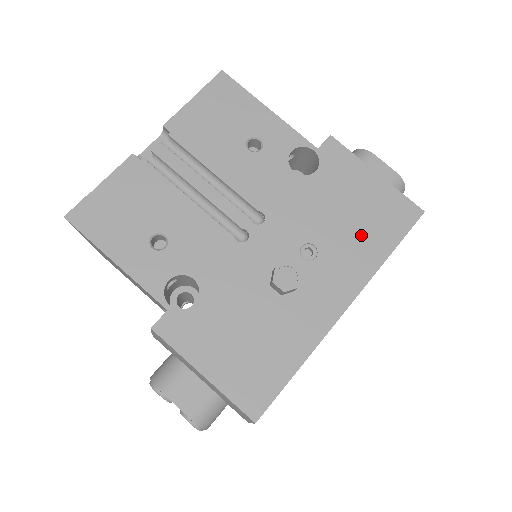
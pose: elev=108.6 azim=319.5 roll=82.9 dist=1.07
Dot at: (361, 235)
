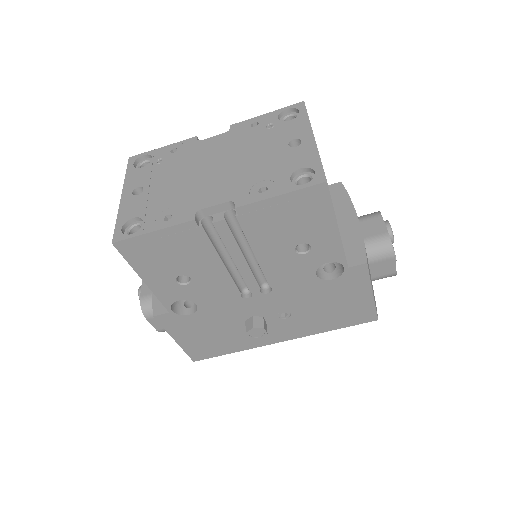
Dot at: (326, 318)
